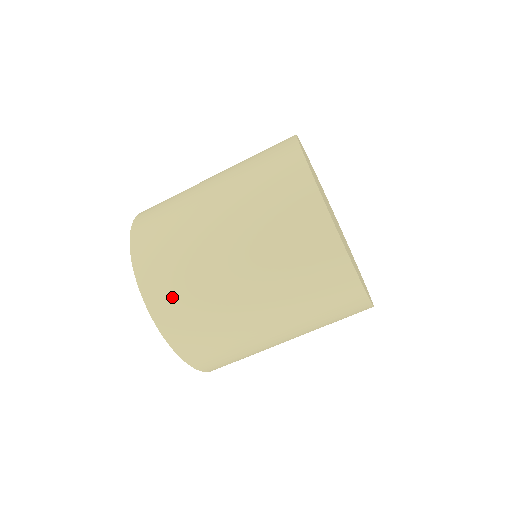
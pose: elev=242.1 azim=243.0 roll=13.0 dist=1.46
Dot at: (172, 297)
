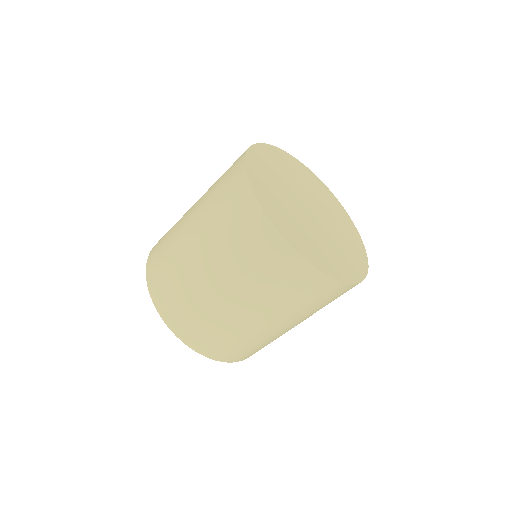
Dot at: (164, 285)
